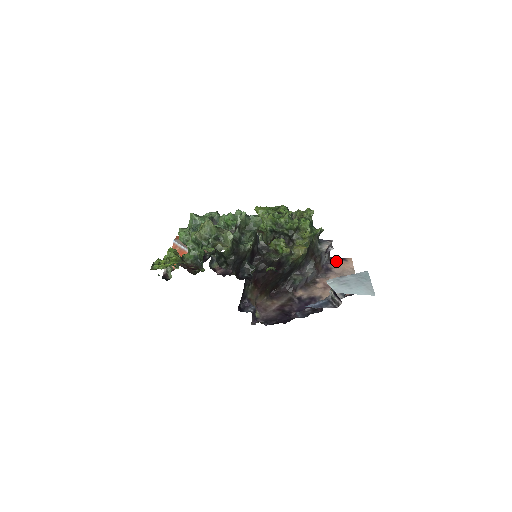
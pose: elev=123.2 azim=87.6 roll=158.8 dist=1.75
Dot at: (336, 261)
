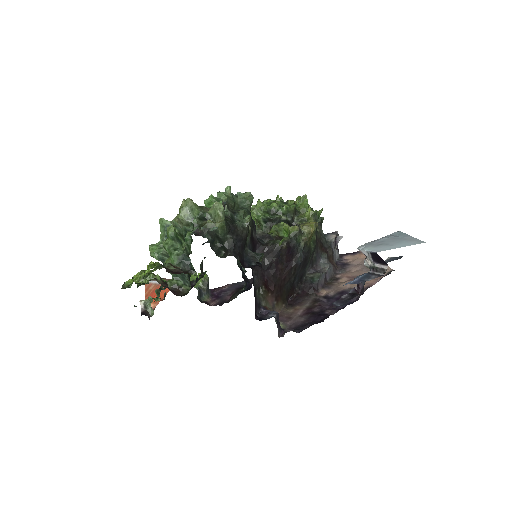
Dot at: (349, 256)
